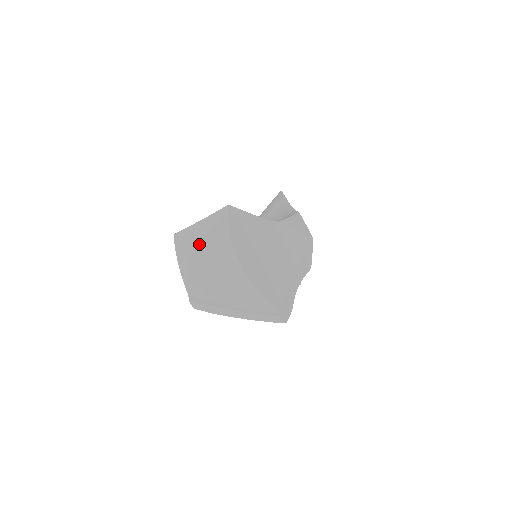
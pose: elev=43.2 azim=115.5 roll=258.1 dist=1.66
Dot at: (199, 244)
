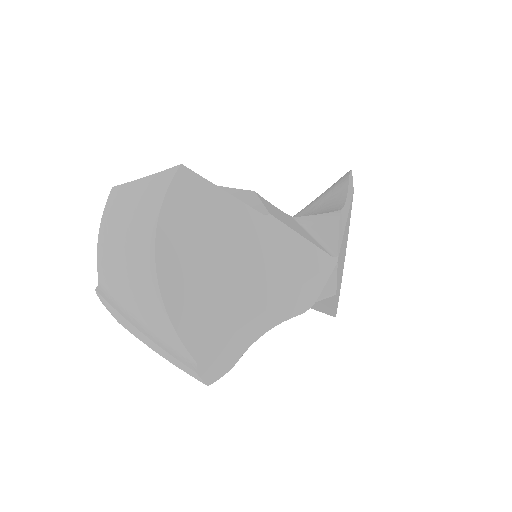
Dot at: (126, 213)
